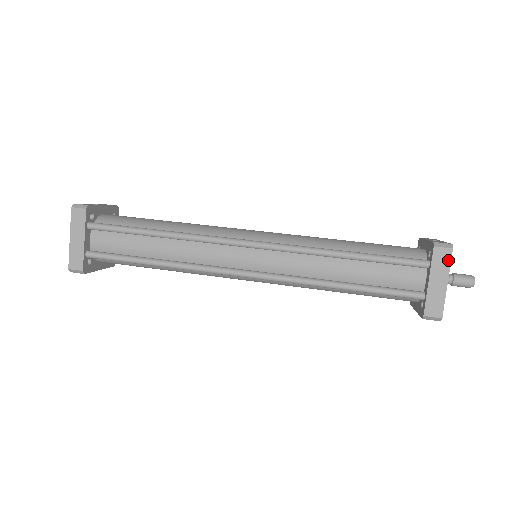
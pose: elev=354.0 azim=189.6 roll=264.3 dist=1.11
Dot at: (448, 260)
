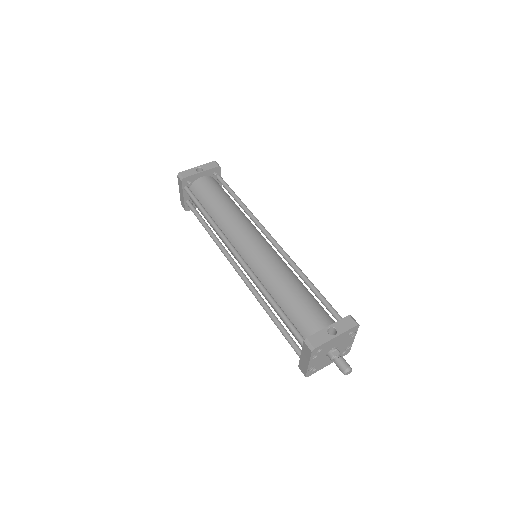
Dot at: (309, 355)
